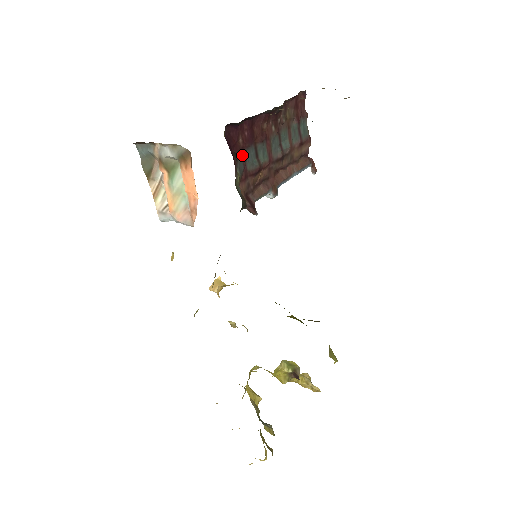
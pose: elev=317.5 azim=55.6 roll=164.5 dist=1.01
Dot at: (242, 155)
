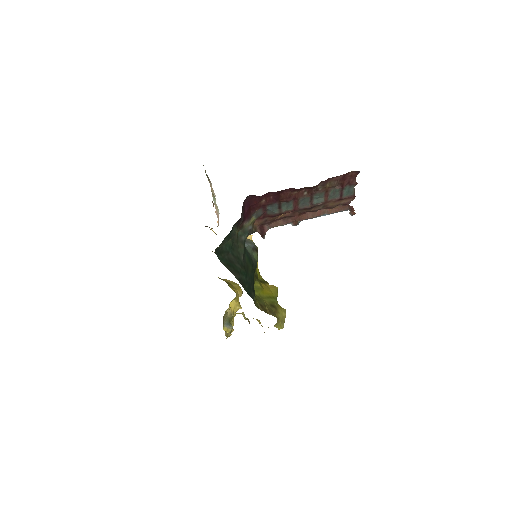
Dot at: (263, 208)
